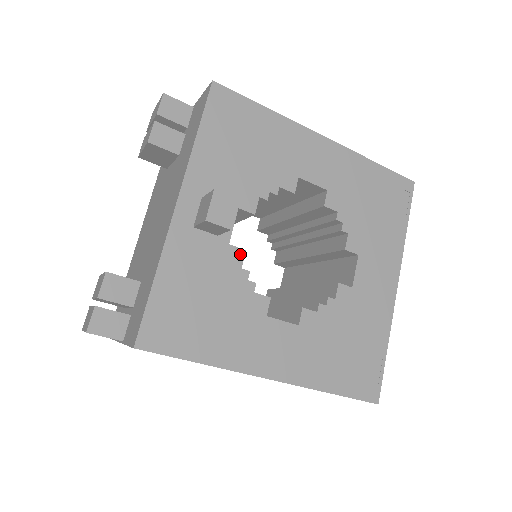
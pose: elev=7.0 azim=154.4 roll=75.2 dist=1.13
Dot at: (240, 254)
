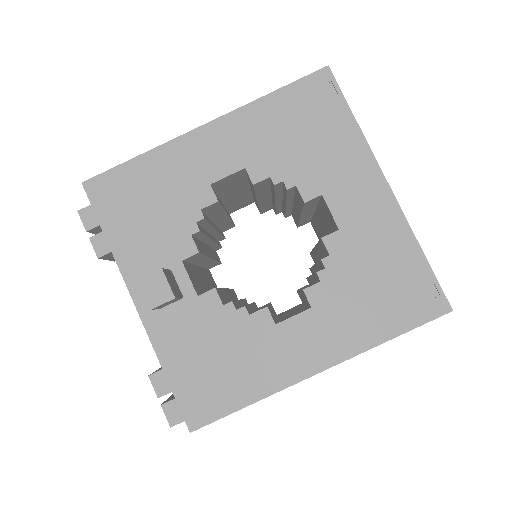
Dot at: (213, 295)
